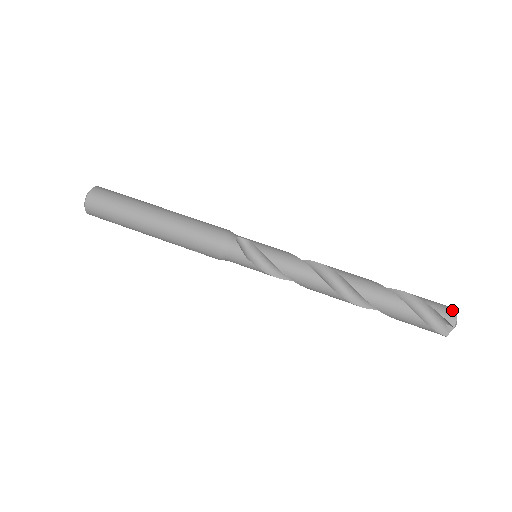
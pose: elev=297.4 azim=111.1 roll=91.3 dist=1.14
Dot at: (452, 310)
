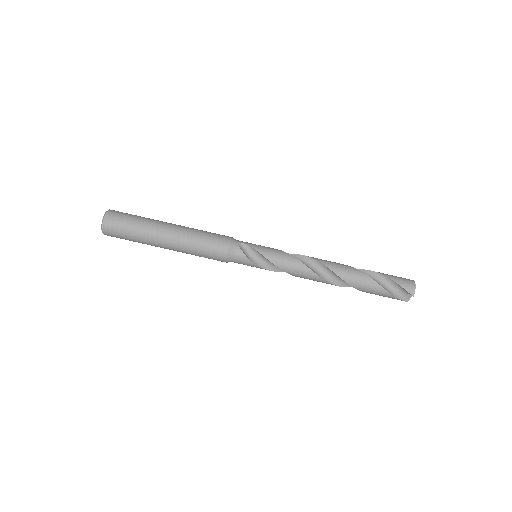
Dot at: (412, 283)
